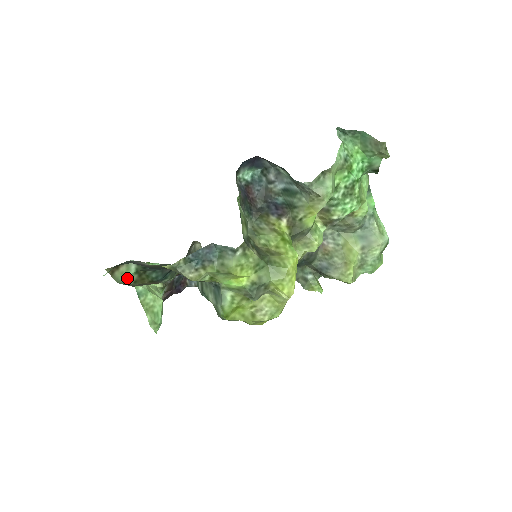
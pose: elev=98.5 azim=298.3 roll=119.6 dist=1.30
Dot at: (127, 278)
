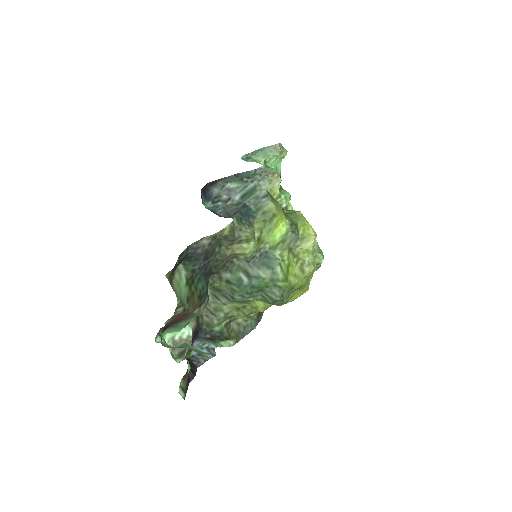
Dot at: (182, 292)
